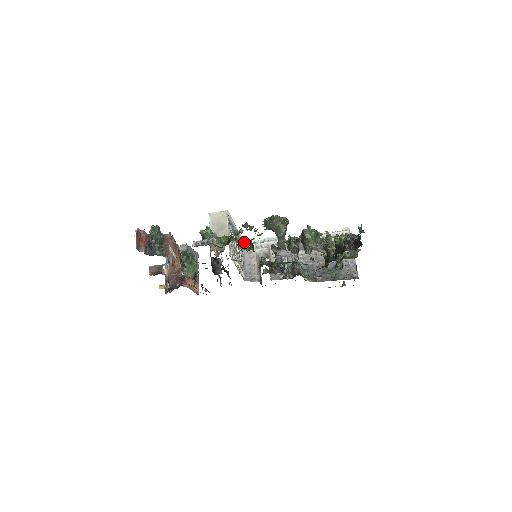
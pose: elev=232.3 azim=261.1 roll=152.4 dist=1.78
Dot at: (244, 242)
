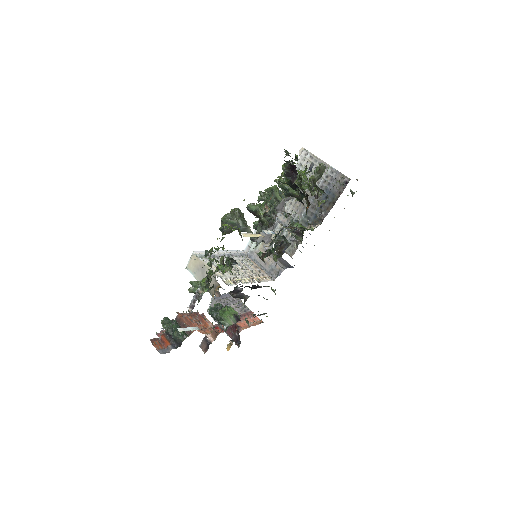
Dot at: (245, 250)
